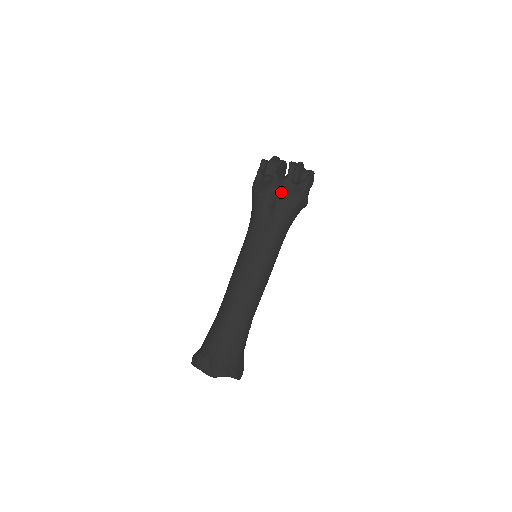
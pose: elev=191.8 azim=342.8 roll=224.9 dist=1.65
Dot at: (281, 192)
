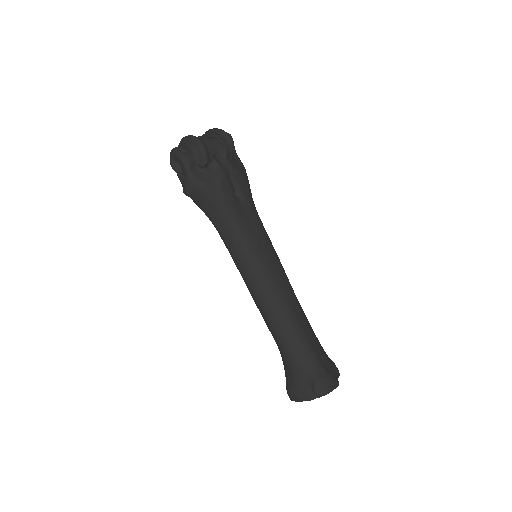
Dot at: (236, 172)
